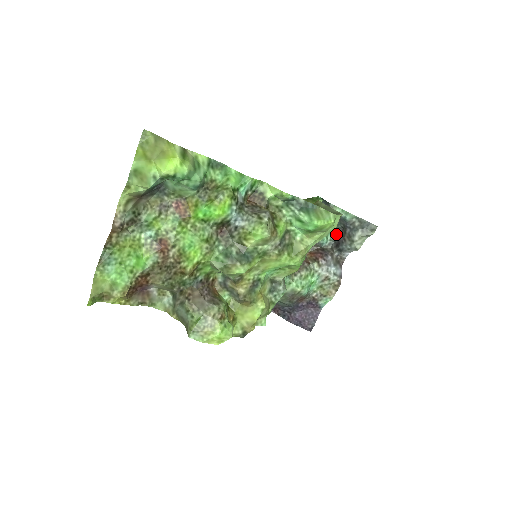
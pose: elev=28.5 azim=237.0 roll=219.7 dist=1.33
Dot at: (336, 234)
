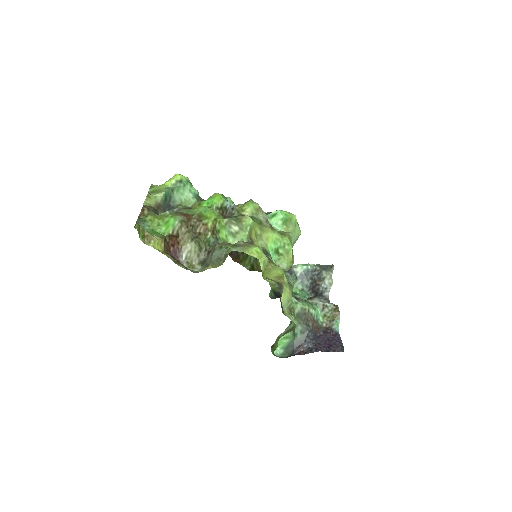
Dot at: (310, 292)
